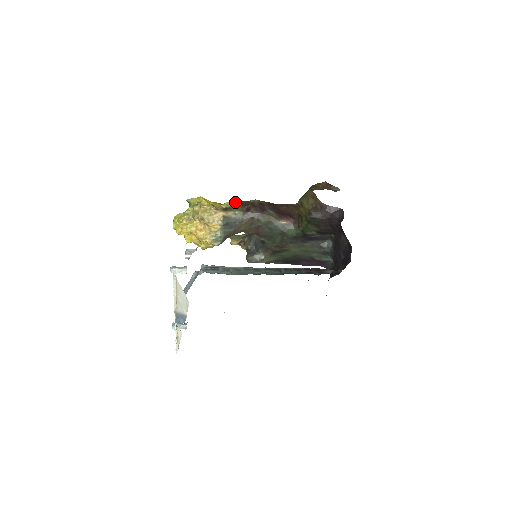
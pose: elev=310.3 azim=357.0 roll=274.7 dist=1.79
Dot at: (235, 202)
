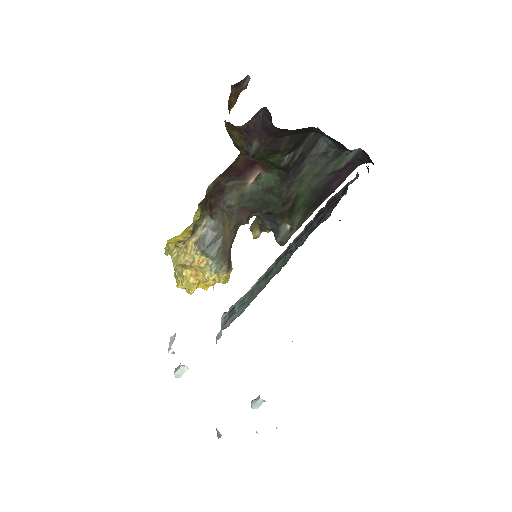
Dot at: (198, 210)
